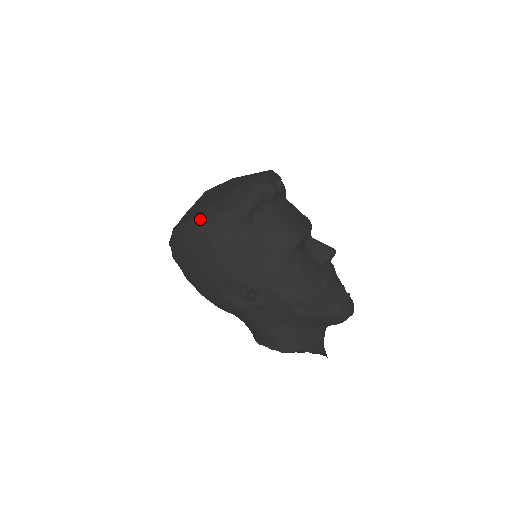
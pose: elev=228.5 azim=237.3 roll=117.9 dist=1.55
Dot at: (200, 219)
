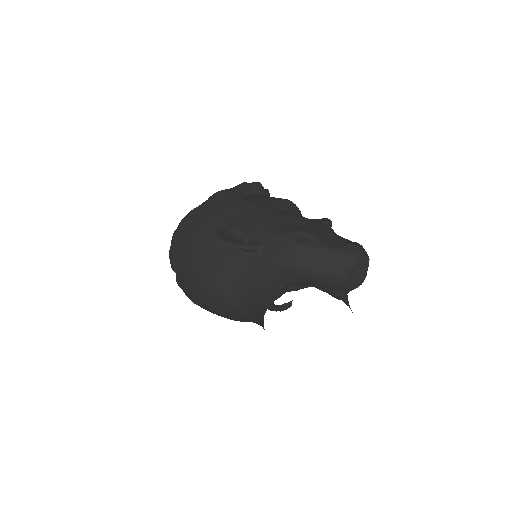
Dot at: occluded
